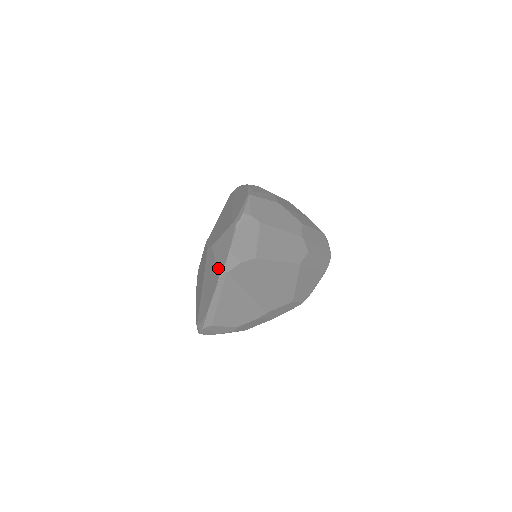
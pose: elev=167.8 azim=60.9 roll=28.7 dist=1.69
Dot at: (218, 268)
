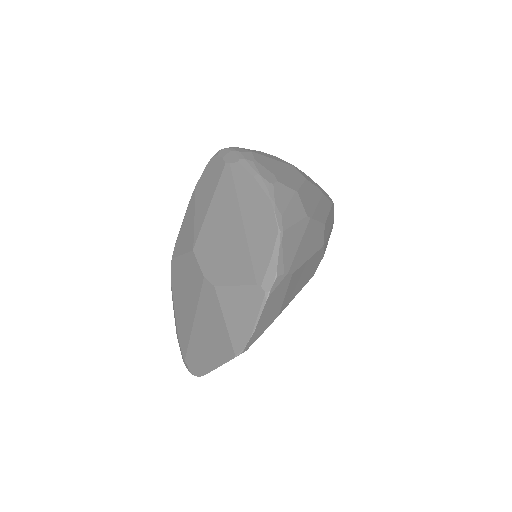
Dot at: (232, 340)
